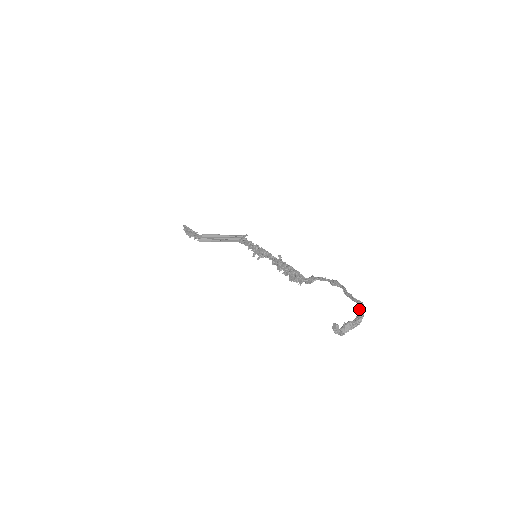
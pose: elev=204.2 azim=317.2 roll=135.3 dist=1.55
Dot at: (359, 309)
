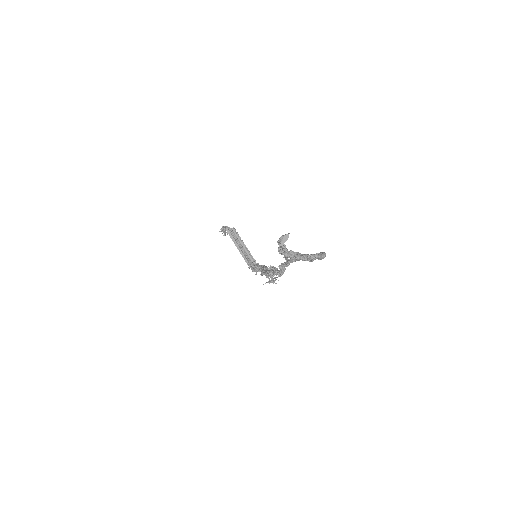
Dot at: (318, 253)
